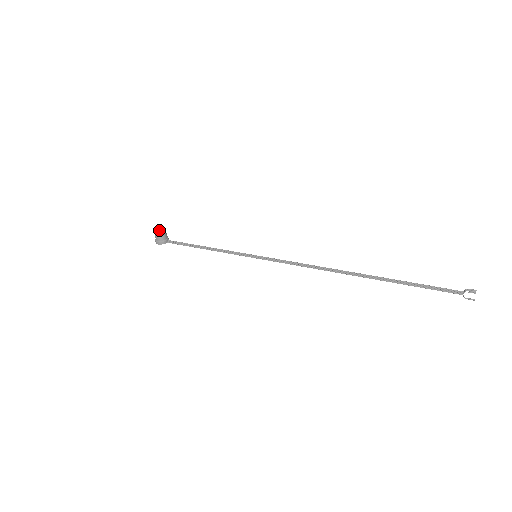
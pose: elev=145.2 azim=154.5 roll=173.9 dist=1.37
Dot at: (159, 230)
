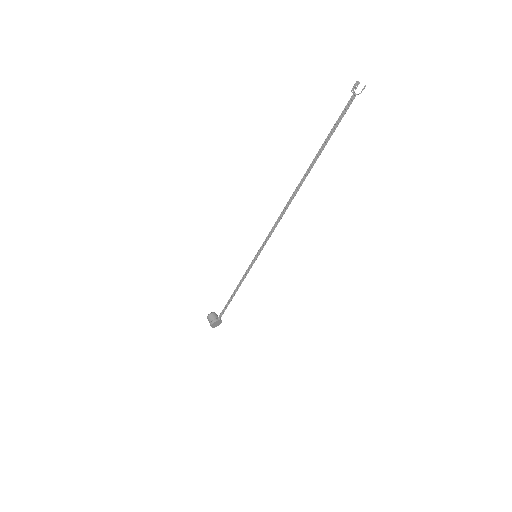
Dot at: (209, 314)
